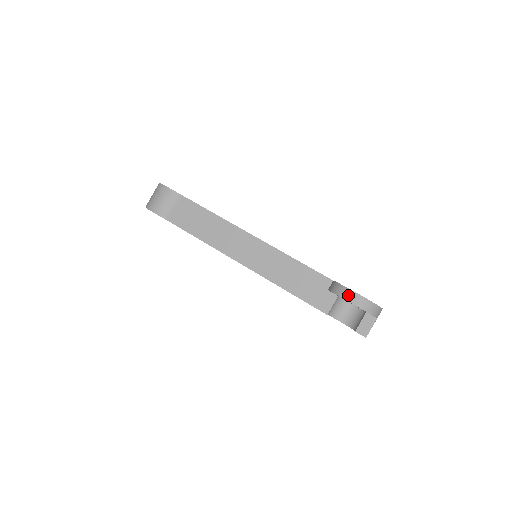
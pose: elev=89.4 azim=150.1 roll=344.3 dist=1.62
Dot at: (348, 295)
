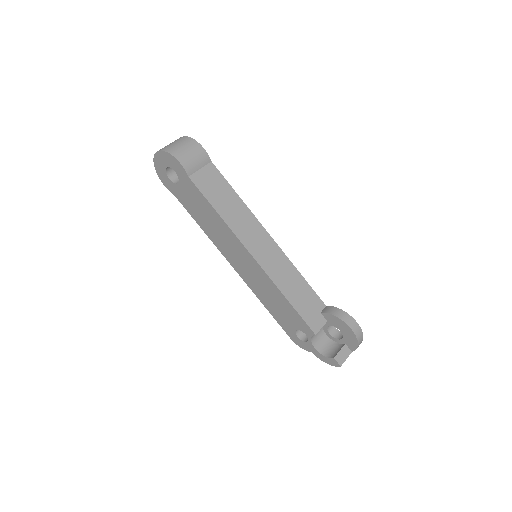
Dot at: (350, 321)
